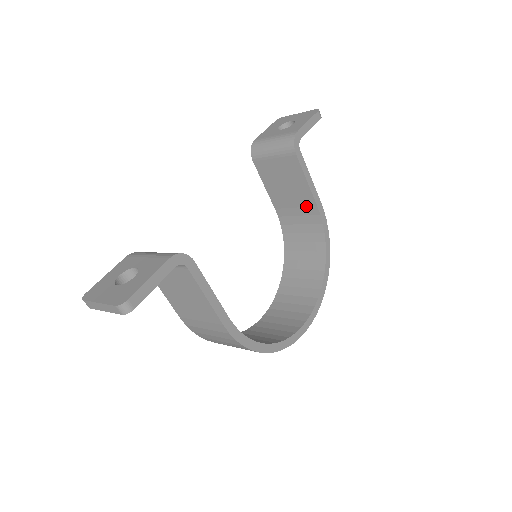
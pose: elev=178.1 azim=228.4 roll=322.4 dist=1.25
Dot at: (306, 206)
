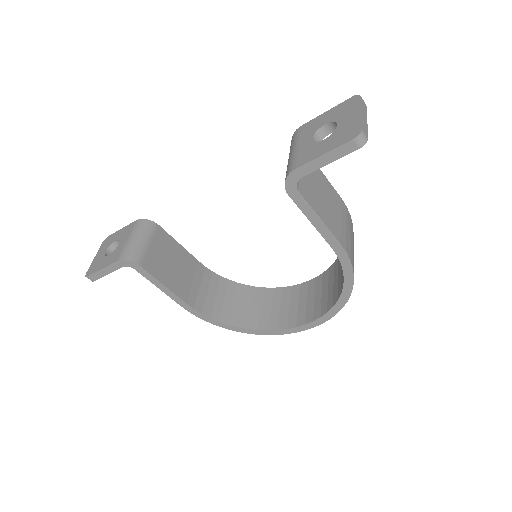
Dot at: occluded
